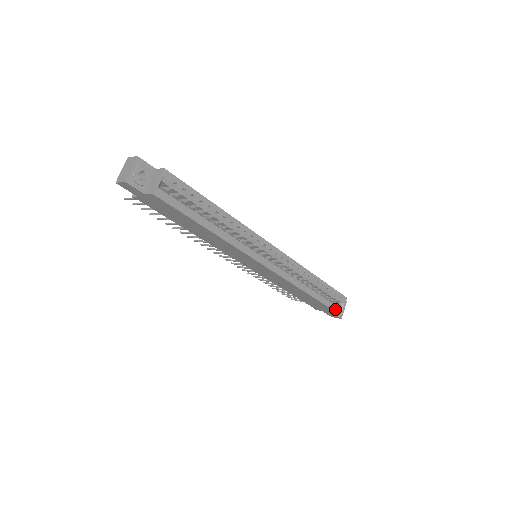
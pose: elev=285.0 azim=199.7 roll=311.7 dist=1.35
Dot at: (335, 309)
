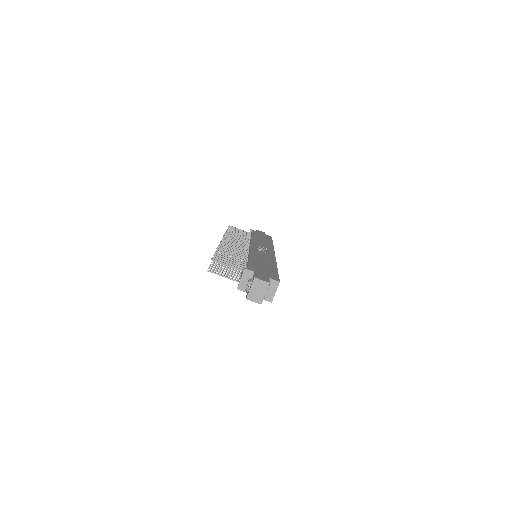
Dot at: occluded
